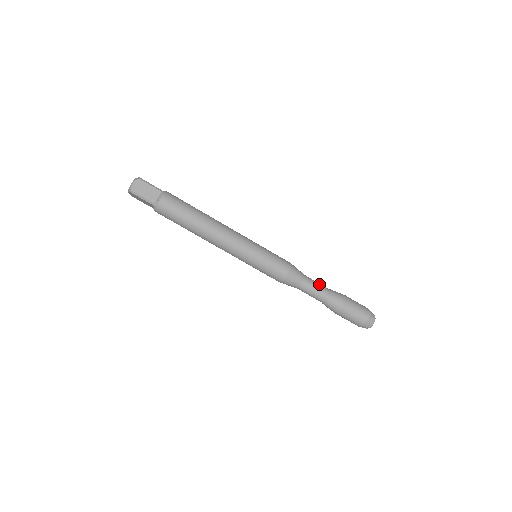
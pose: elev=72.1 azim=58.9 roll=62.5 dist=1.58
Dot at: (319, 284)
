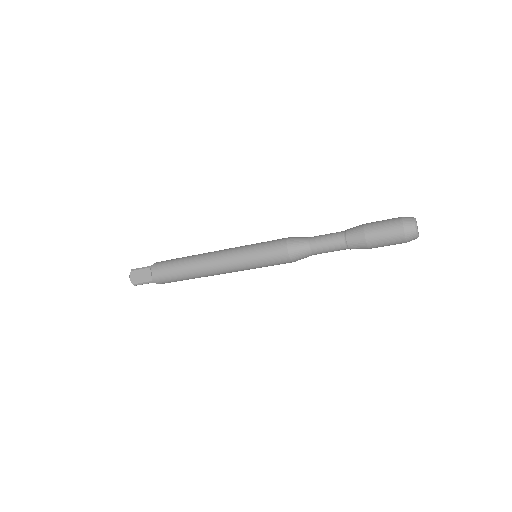
Dot at: (330, 249)
